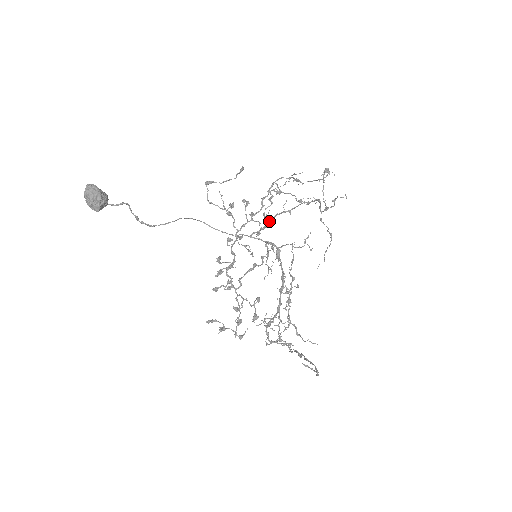
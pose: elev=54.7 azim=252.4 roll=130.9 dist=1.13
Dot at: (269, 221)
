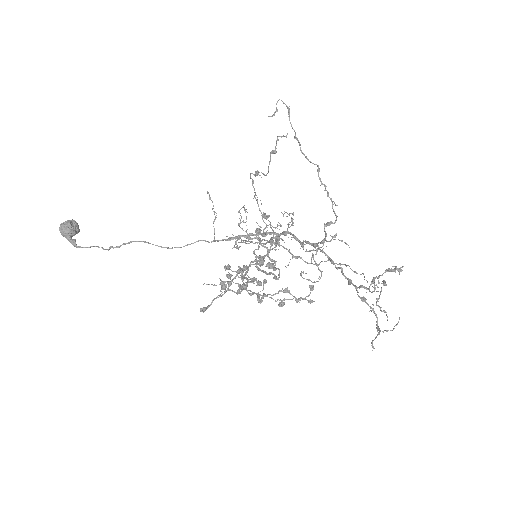
Dot at: occluded
